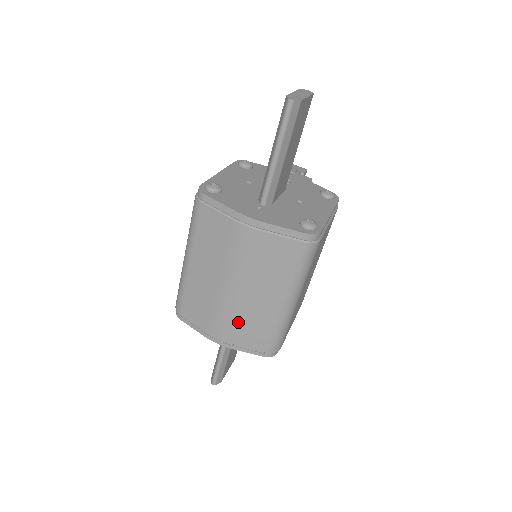
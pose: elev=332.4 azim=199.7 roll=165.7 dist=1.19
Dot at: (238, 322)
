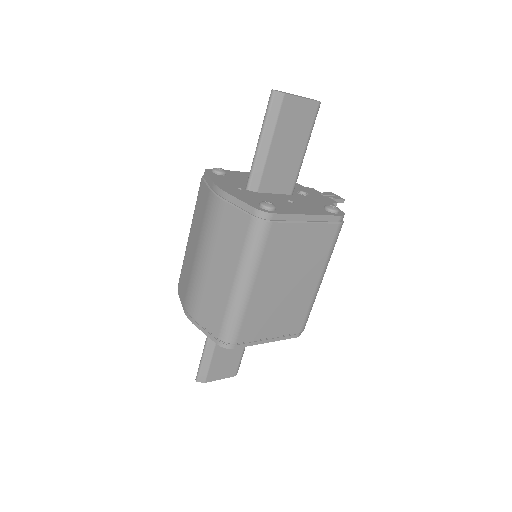
Dot at: (201, 296)
